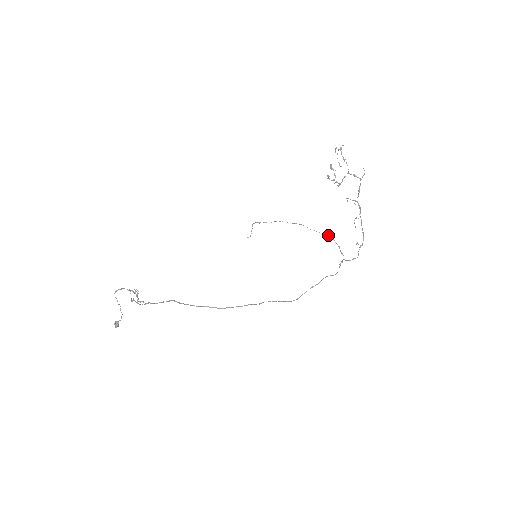
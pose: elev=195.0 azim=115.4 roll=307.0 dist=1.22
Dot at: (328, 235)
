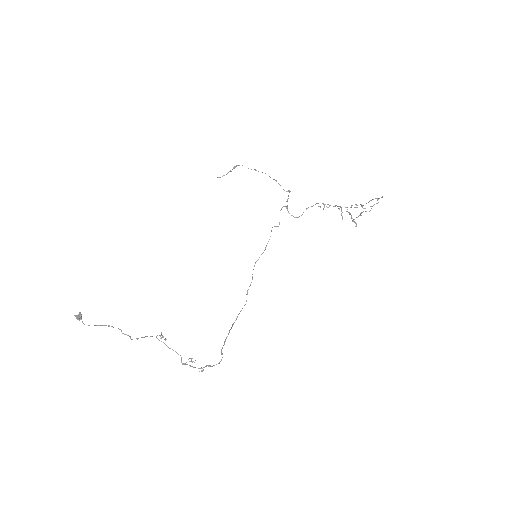
Dot at: (289, 190)
